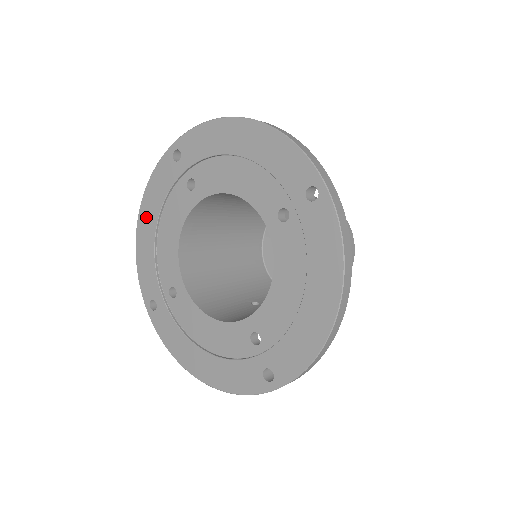
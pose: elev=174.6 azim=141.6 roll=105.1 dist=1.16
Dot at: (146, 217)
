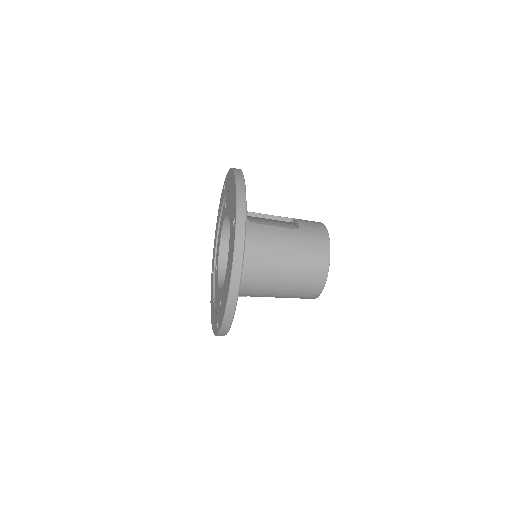
Dot at: occluded
